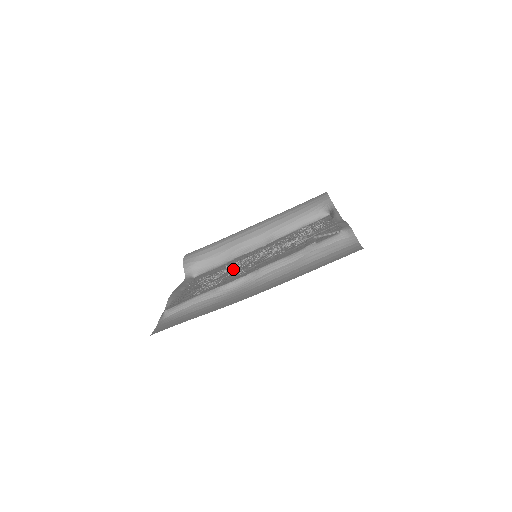
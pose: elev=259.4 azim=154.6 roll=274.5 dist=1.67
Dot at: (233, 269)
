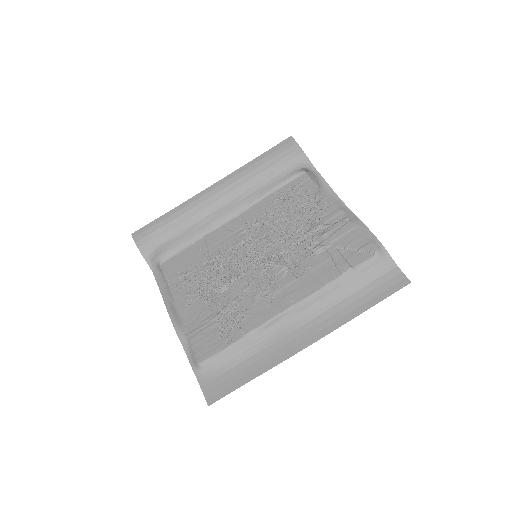
Dot at: (238, 280)
